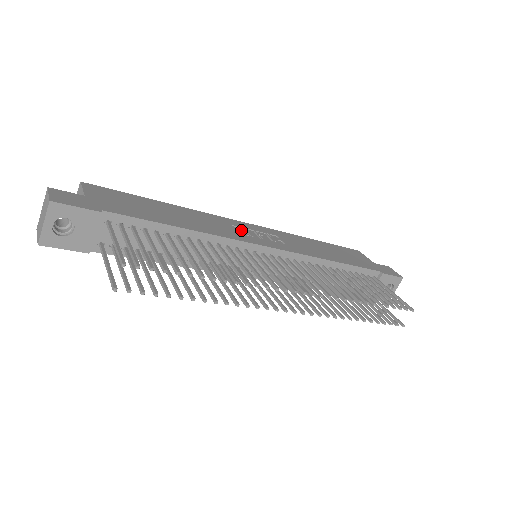
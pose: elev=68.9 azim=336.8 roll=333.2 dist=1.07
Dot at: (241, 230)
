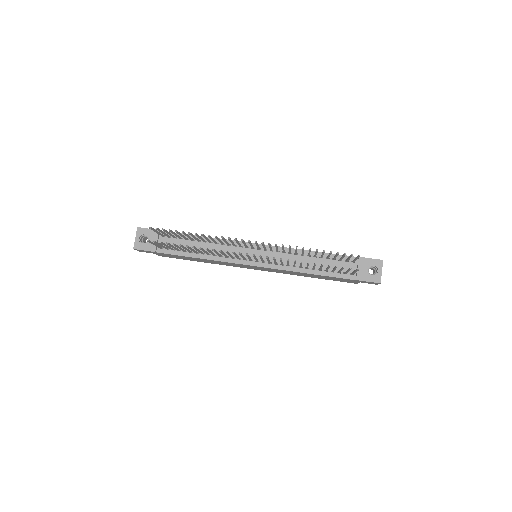
Dot at: occluded
